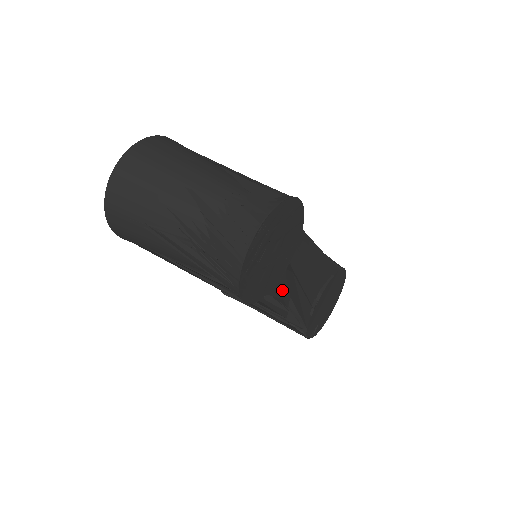
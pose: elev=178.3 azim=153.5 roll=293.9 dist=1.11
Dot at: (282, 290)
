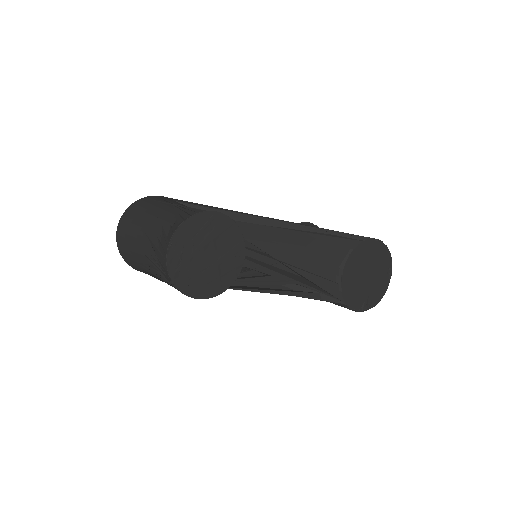
Dot at: occluded
